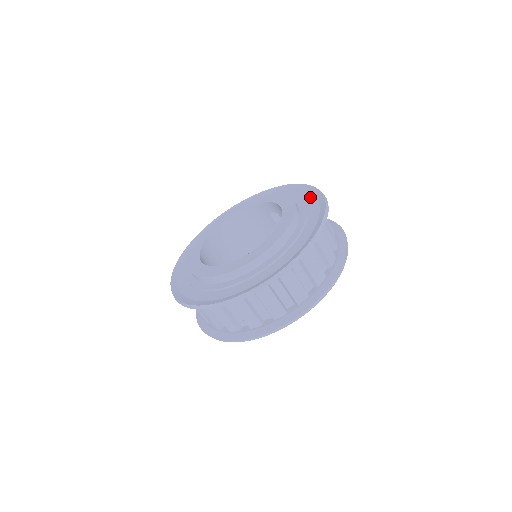
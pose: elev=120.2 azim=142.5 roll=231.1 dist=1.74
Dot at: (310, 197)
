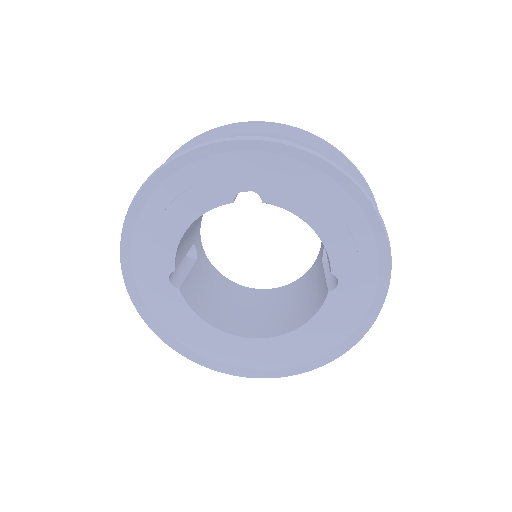
Dot at: occluded
